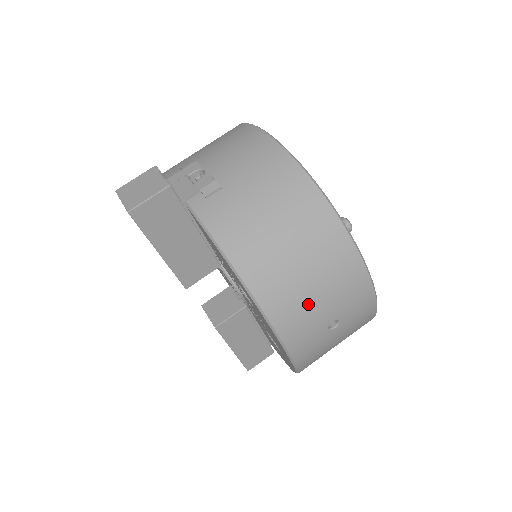
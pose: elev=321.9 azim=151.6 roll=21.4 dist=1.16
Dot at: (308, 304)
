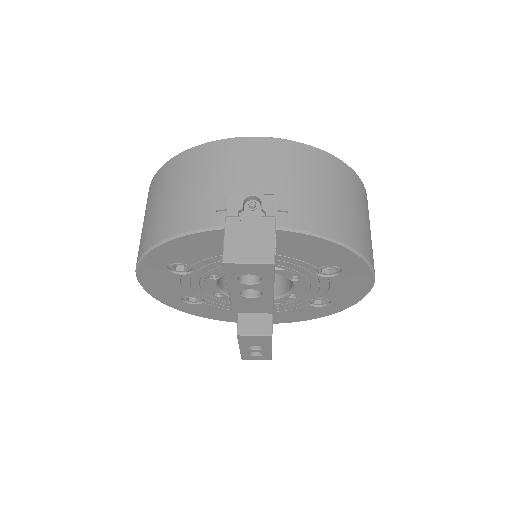
Dot at: (371, 241)
